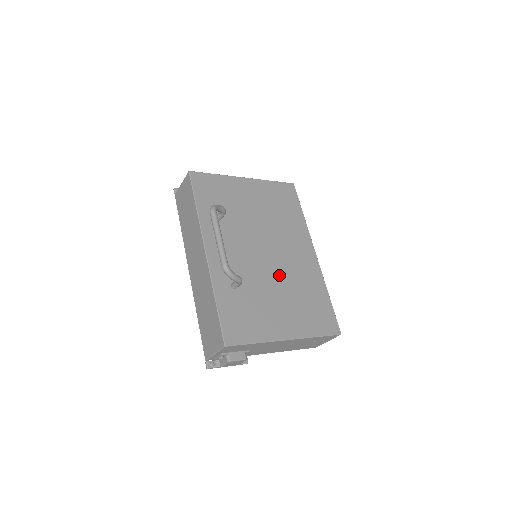
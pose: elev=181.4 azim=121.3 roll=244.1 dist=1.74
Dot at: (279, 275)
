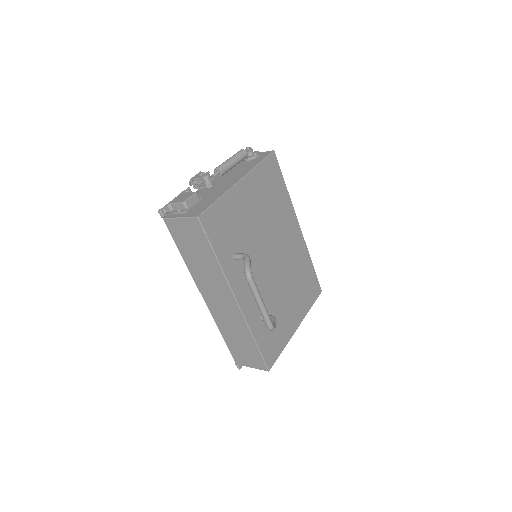
Dot at: (284, 276)
